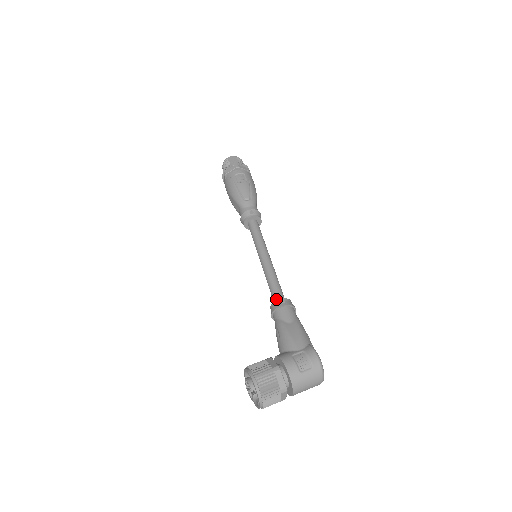
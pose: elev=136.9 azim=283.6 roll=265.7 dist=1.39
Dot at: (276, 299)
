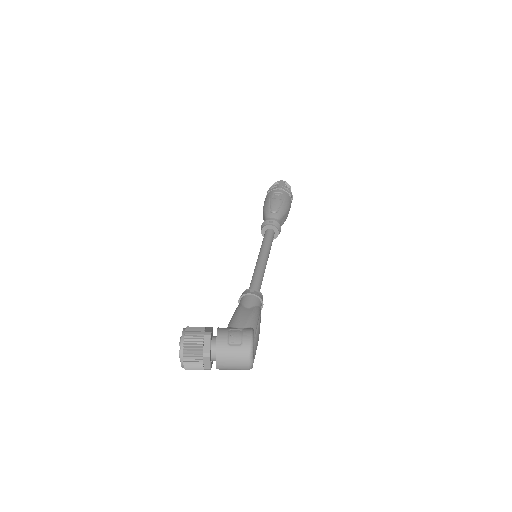
Dot at: occluded
